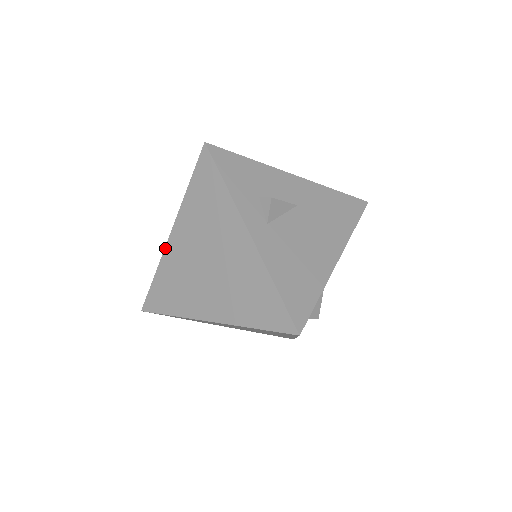
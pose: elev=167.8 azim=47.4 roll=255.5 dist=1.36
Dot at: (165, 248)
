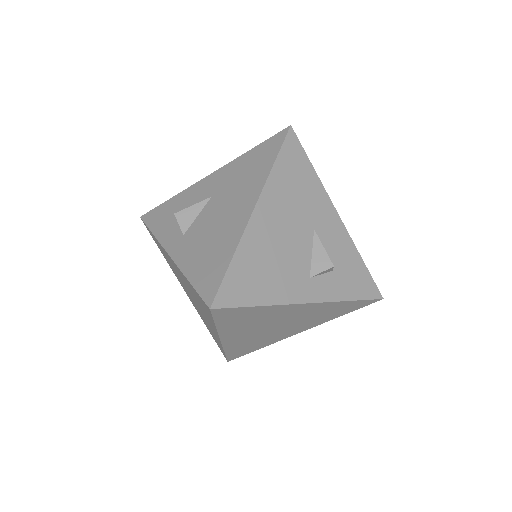
Dot at: occluded
